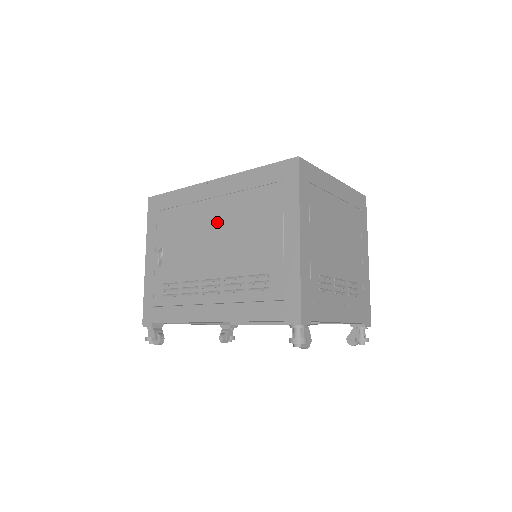
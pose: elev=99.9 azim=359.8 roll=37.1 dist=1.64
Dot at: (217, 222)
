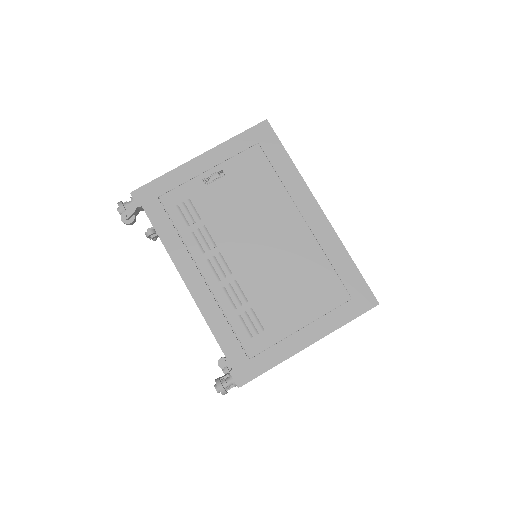
Dot at: (283, 239)
